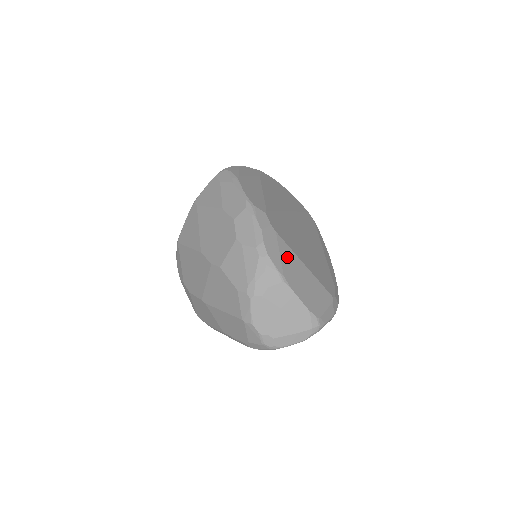
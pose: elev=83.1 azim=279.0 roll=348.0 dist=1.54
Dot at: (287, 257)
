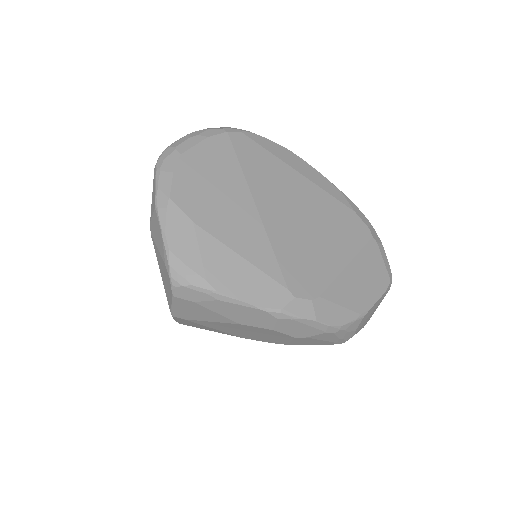
Dot at: (343, 294)
